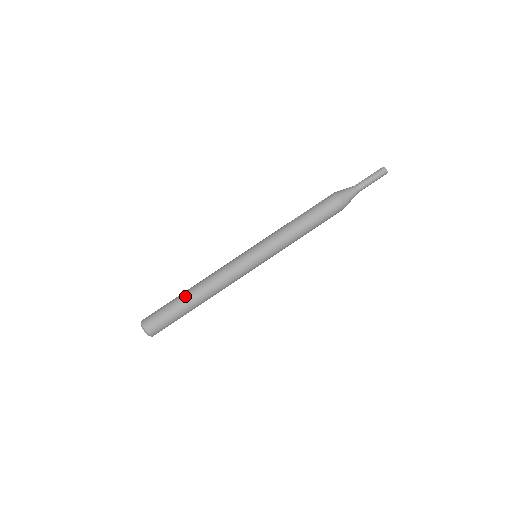
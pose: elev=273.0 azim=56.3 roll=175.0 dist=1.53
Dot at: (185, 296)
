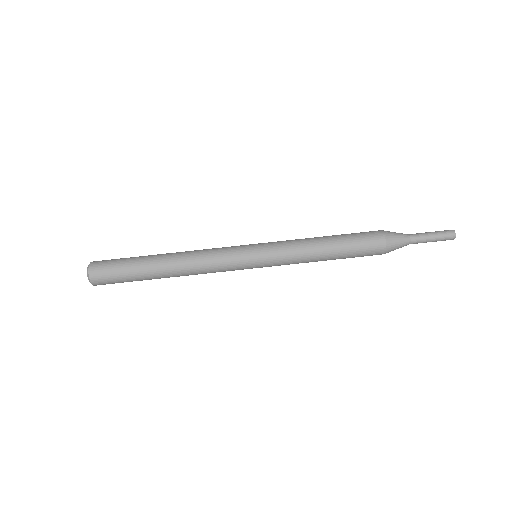
Dot at: (153, 266)
